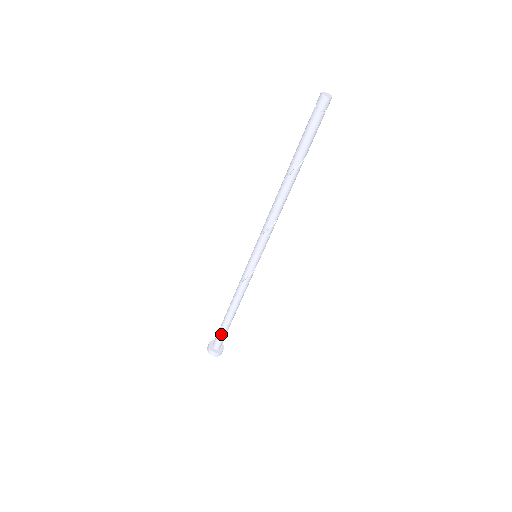
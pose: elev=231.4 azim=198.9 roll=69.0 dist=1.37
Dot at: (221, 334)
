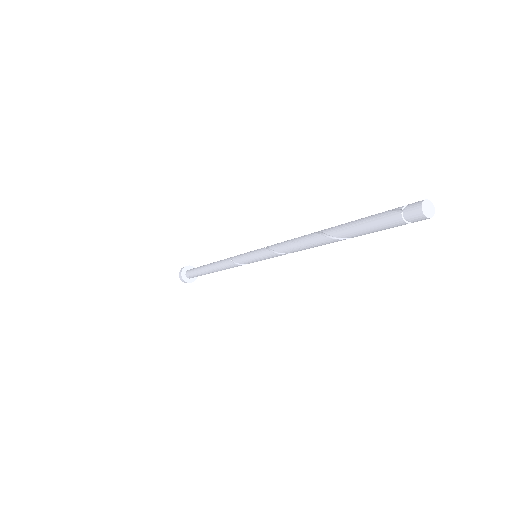
Dot at: (196, 274)
